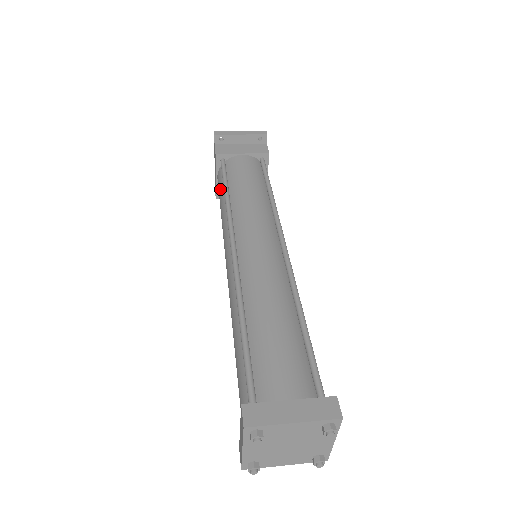
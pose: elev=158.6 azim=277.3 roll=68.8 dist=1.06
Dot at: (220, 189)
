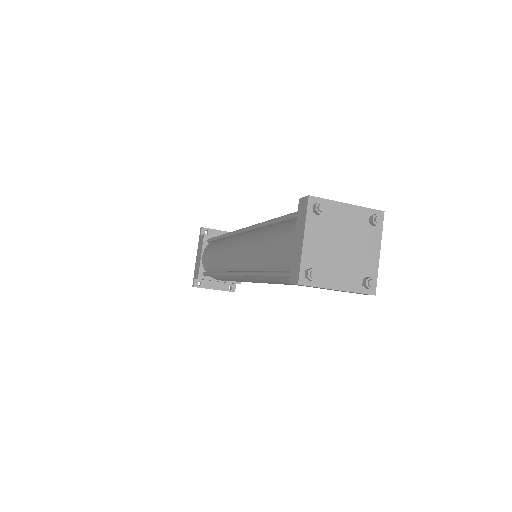
Dot at: (210, 248)
